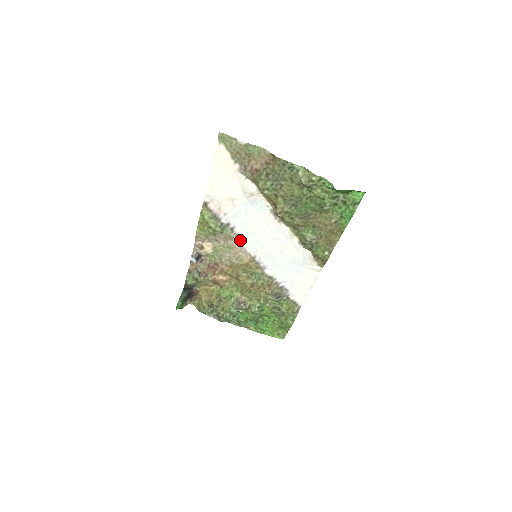
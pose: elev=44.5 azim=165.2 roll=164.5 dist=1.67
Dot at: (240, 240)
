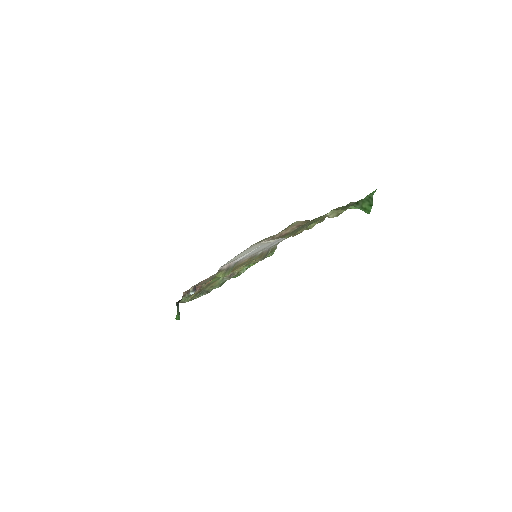
Dot at: (243, 259)
